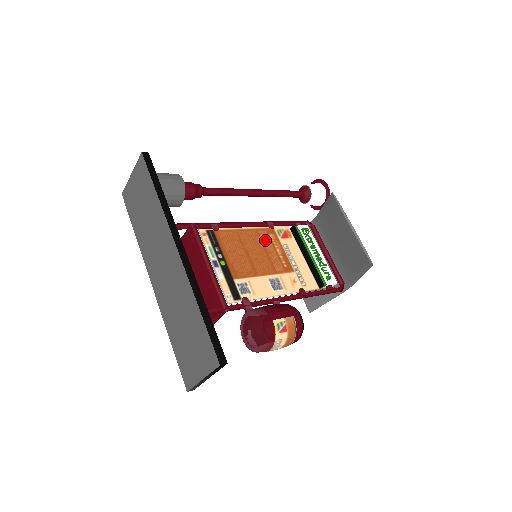
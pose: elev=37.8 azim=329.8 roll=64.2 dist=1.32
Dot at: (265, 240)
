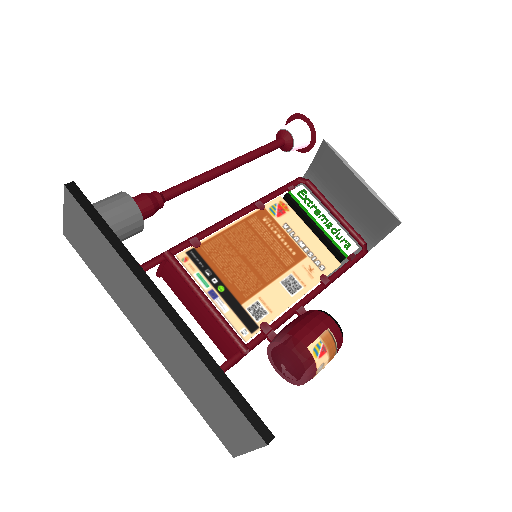
Dot at: (260, 230)
